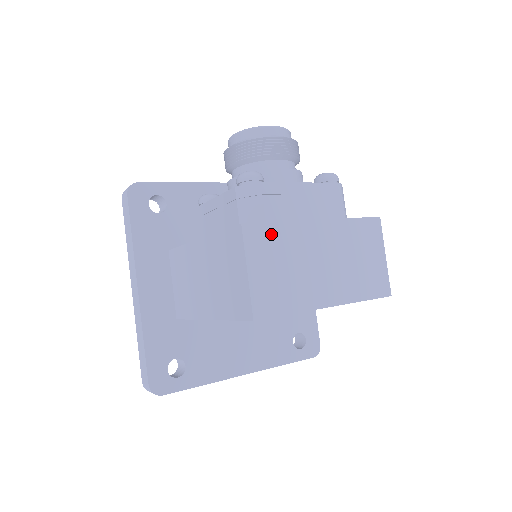
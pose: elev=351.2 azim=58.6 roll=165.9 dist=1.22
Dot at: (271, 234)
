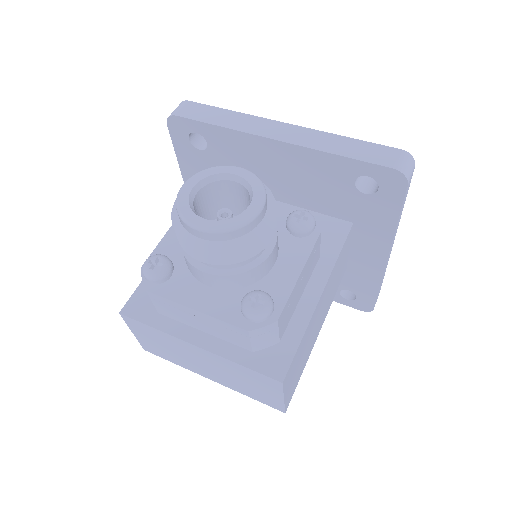
Dot at: (148, 329)
